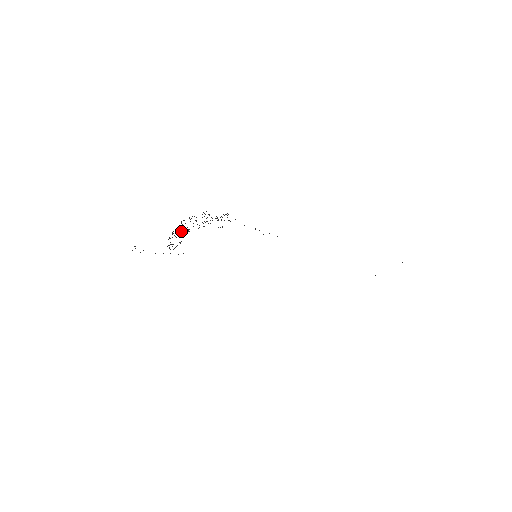
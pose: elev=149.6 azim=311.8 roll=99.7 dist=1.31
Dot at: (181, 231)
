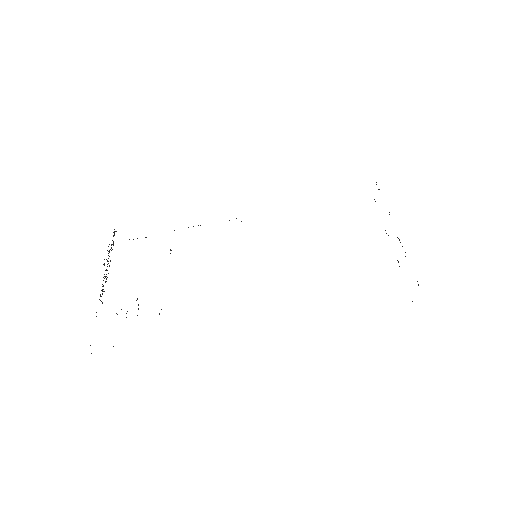
Dot at: (102, 286)
